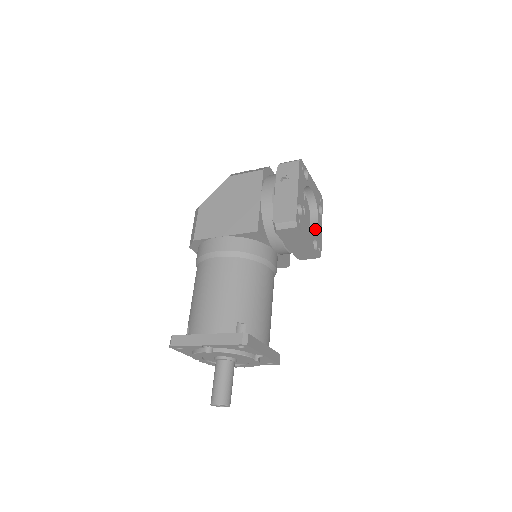
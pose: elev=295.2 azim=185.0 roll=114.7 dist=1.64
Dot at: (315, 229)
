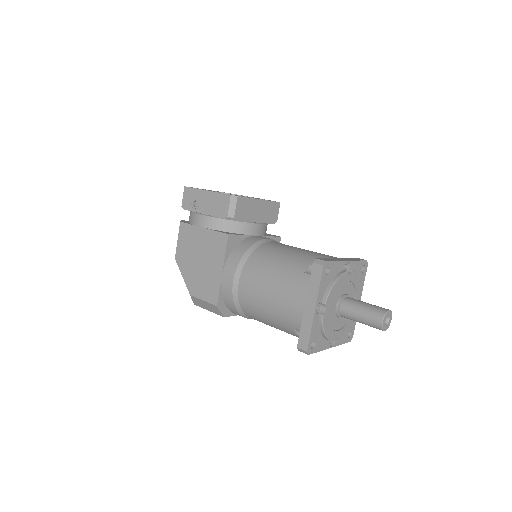
Dot at: occluded
